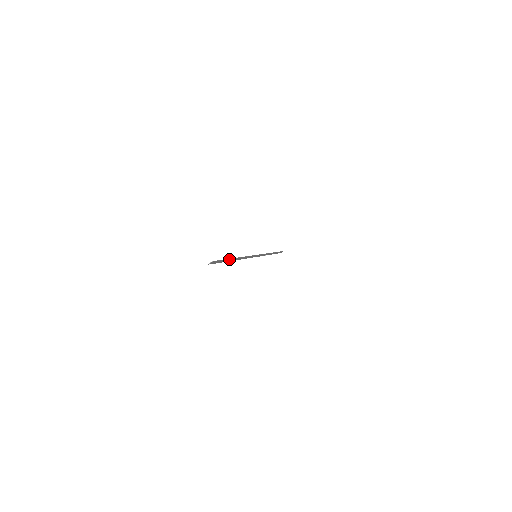
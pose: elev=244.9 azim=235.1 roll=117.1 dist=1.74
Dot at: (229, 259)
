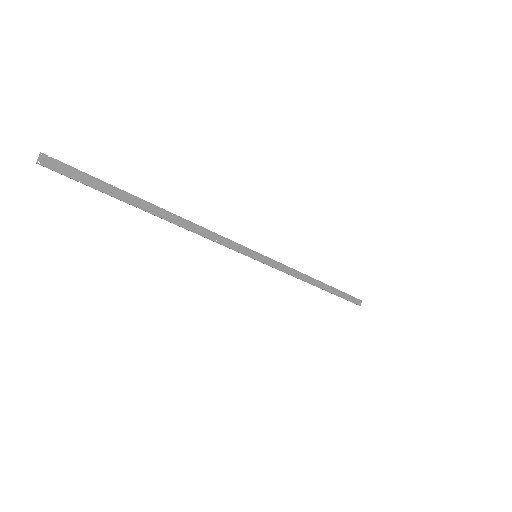
Dot at: (129, 195)
